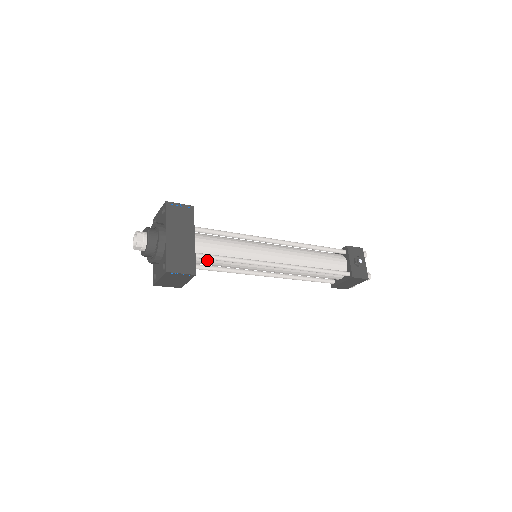
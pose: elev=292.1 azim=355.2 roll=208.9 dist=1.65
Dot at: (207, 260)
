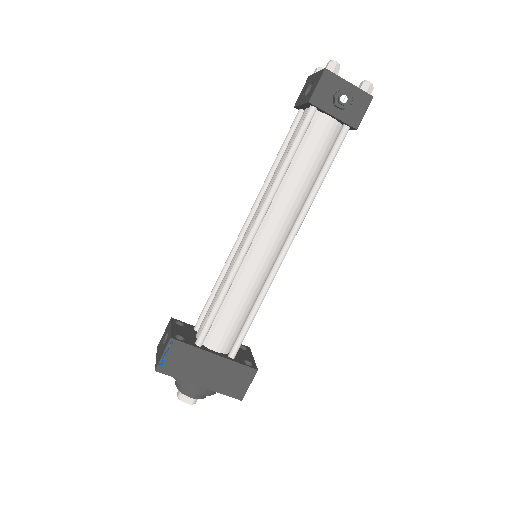
Dot at: occluded
